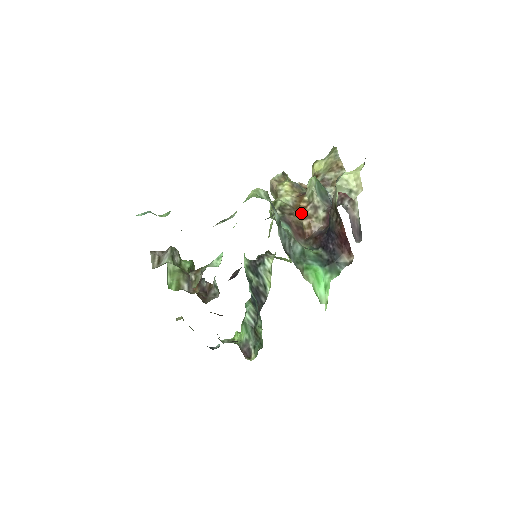
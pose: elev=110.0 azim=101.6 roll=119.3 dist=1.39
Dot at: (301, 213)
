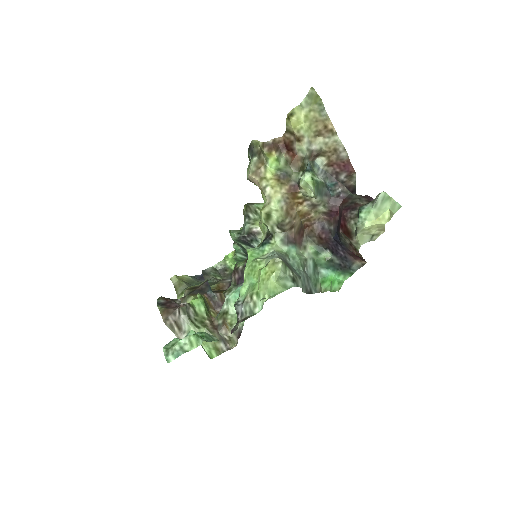
Dot at: (298, 214)
